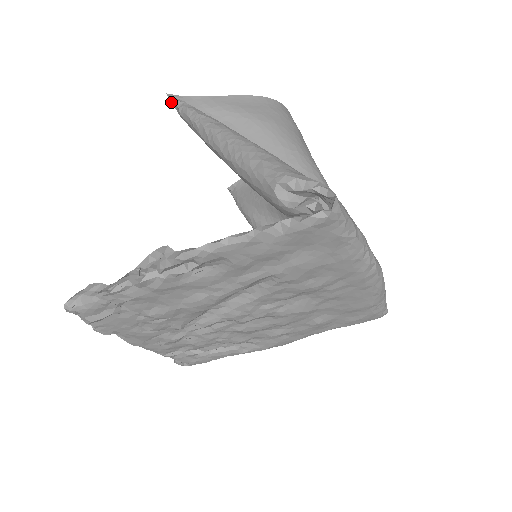
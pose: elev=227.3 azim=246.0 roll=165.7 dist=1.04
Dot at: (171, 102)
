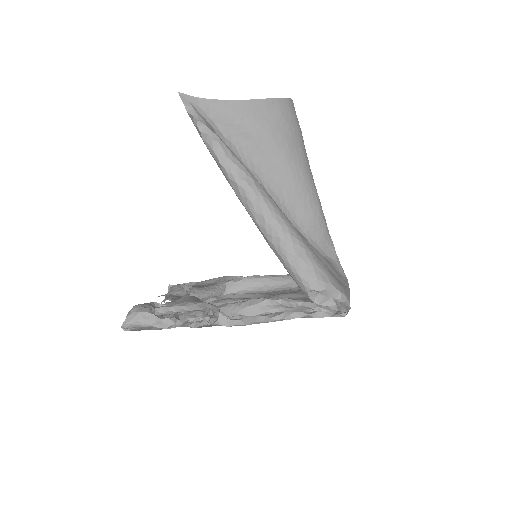
Dot at: (188, 113)
